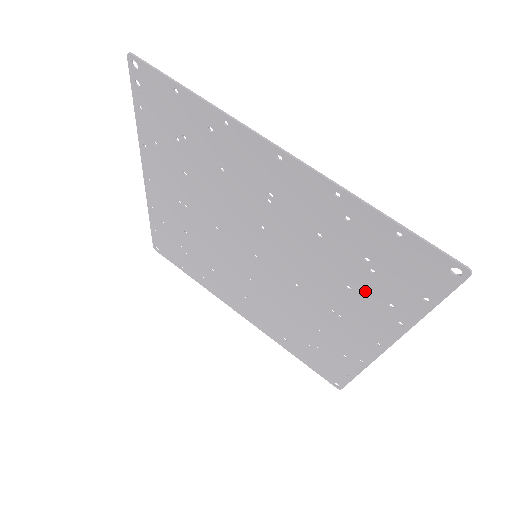
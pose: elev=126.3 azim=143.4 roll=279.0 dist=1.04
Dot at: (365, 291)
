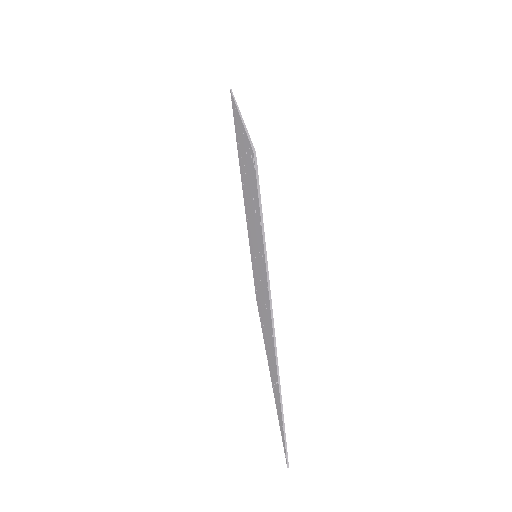
Dot at: (271, 369)
